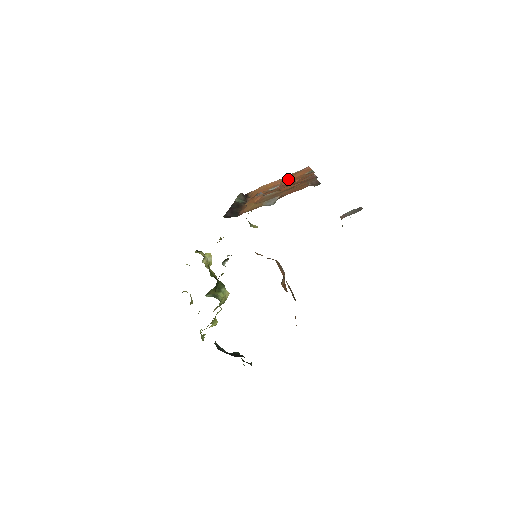
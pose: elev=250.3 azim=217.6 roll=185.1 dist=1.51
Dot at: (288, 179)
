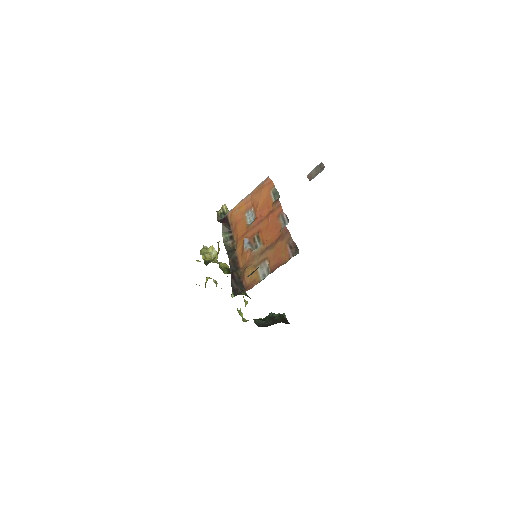
Dot at: (258, 203)
